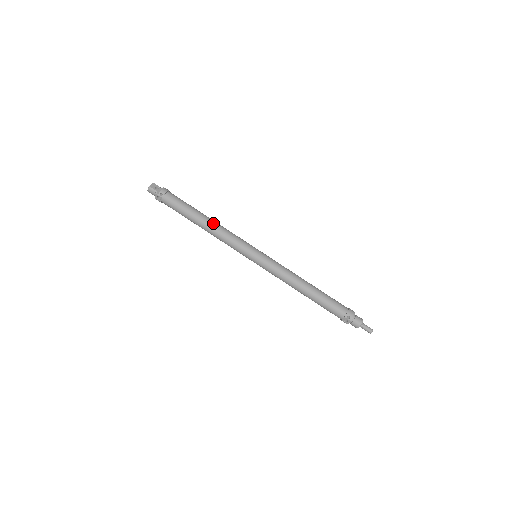
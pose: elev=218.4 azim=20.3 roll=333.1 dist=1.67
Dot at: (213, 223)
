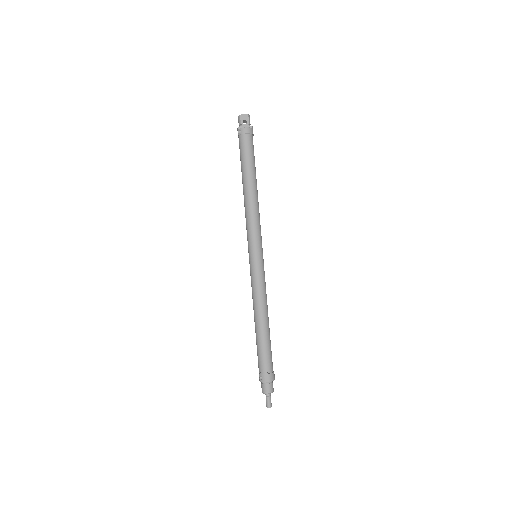
Dot at: (251, 196)
